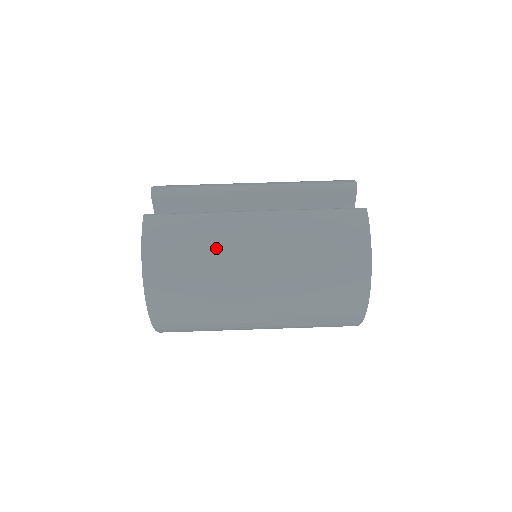
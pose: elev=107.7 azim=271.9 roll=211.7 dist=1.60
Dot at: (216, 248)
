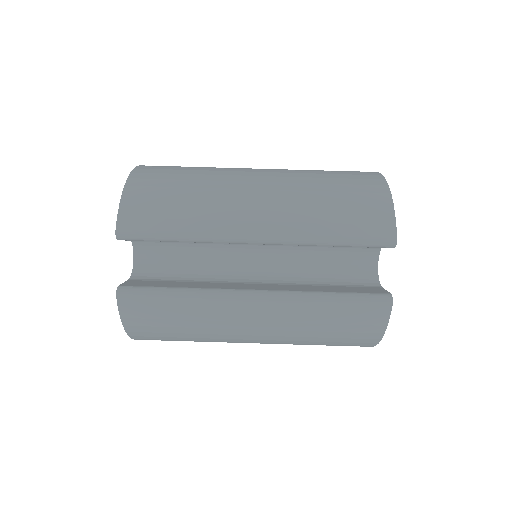
Dot at: (208, 330)
